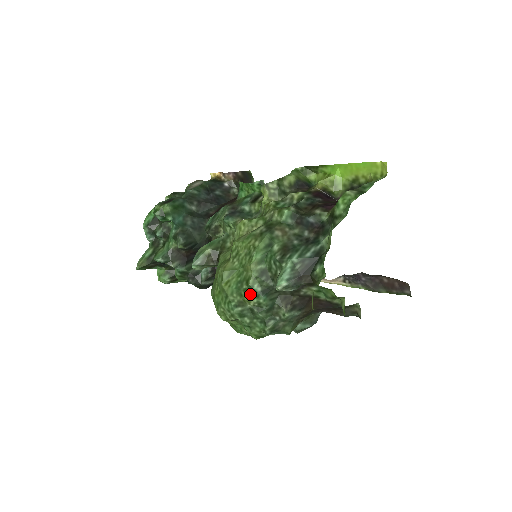
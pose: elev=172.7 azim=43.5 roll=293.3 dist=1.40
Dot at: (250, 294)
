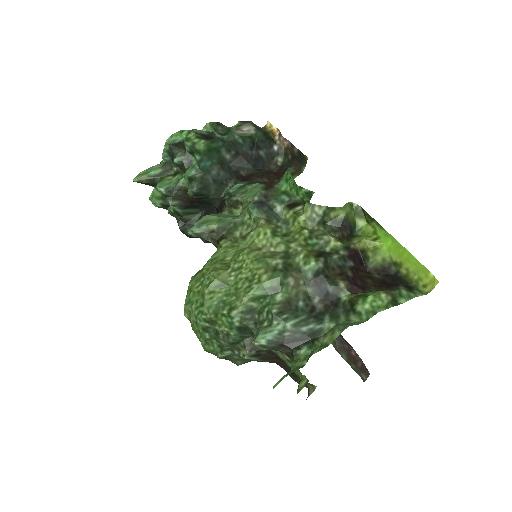
Dot at: (226, 321)
